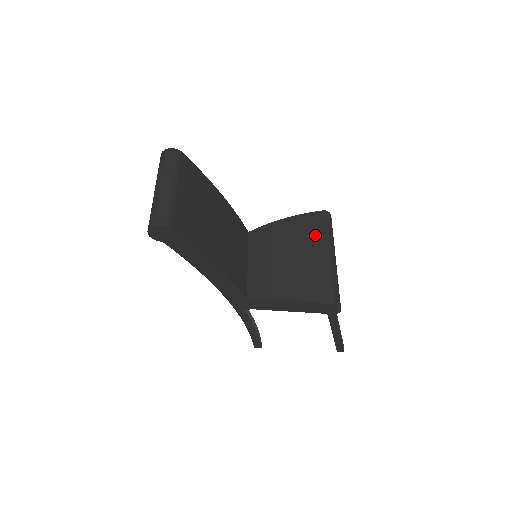
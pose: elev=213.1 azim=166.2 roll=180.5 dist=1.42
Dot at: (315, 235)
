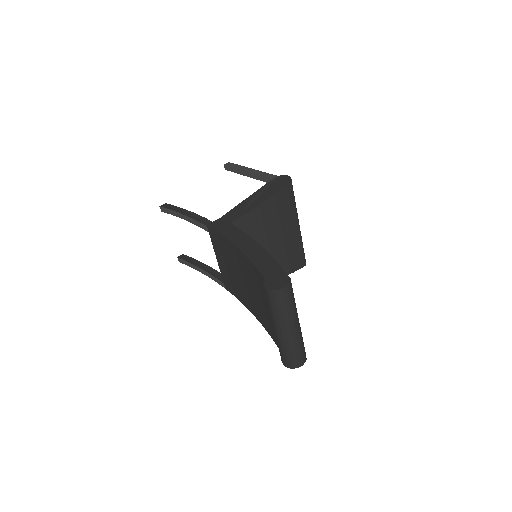
Dot at: (289, 211)
